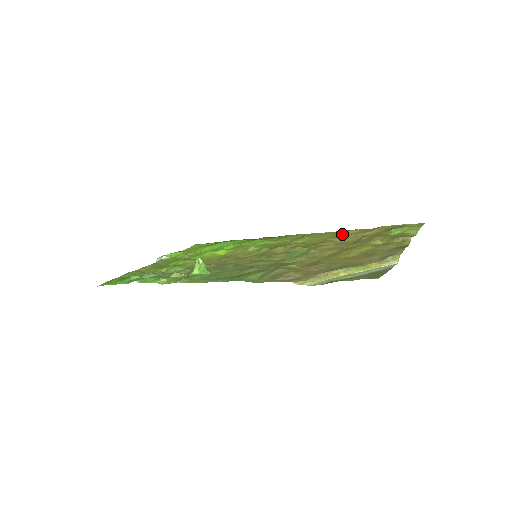
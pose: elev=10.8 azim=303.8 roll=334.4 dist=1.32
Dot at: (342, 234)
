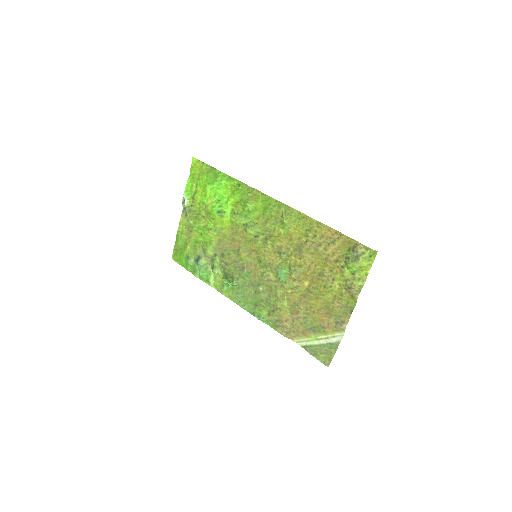
Dot at: (313, 234)
